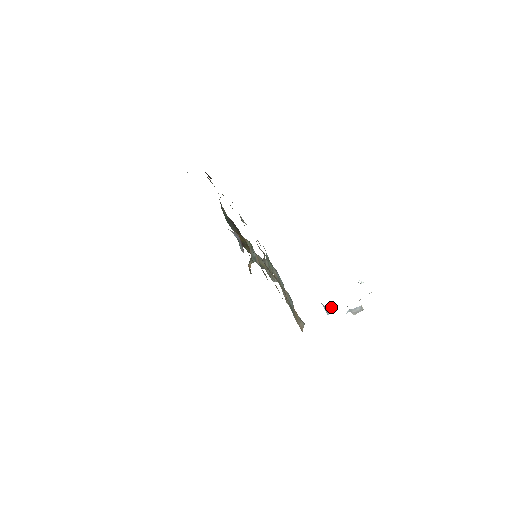
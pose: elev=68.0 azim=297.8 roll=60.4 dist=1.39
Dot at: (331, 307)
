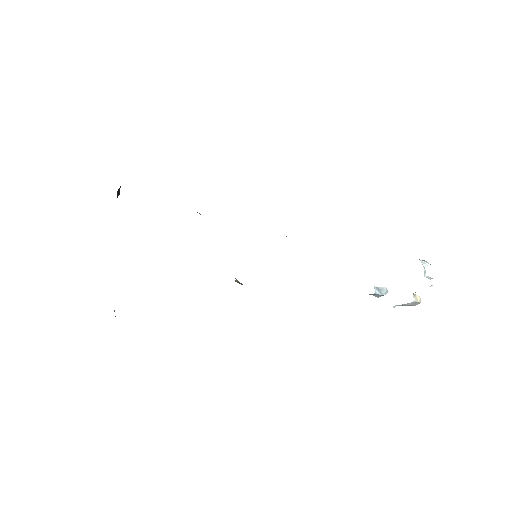
Dot at: (377, 294)
